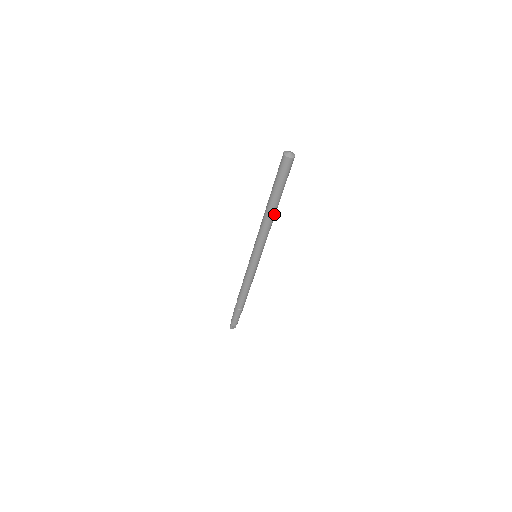
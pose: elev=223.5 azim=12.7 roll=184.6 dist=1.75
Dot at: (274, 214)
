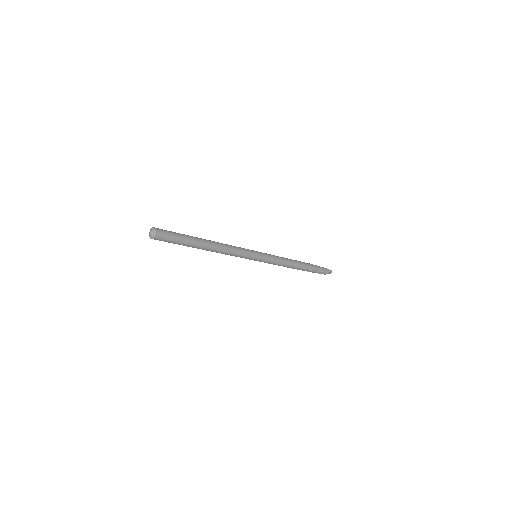
Dot at: (211, 250)
